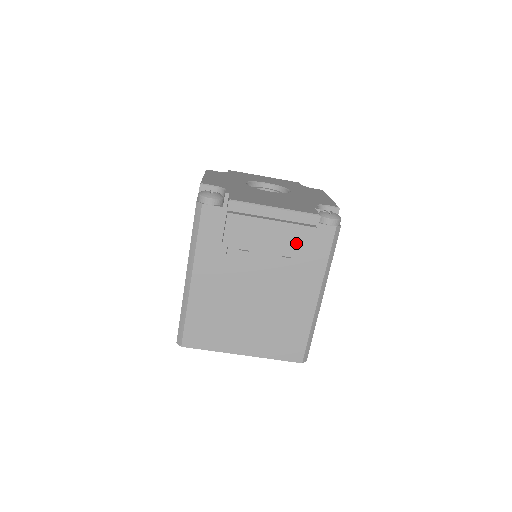
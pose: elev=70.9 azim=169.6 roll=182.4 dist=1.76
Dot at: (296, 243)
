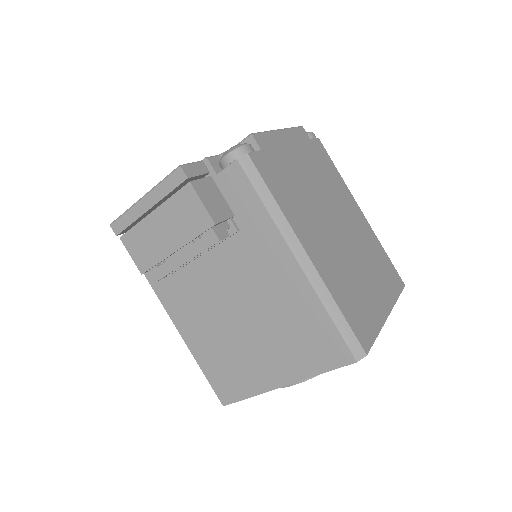
Dot at: (188, 217)
